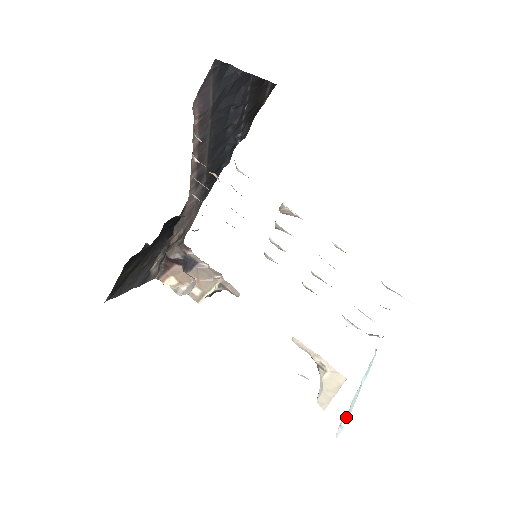
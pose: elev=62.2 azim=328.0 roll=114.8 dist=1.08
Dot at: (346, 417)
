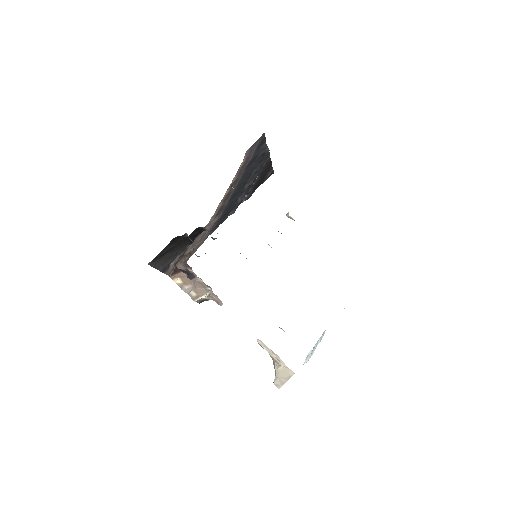
Dot at: (310, 354)
